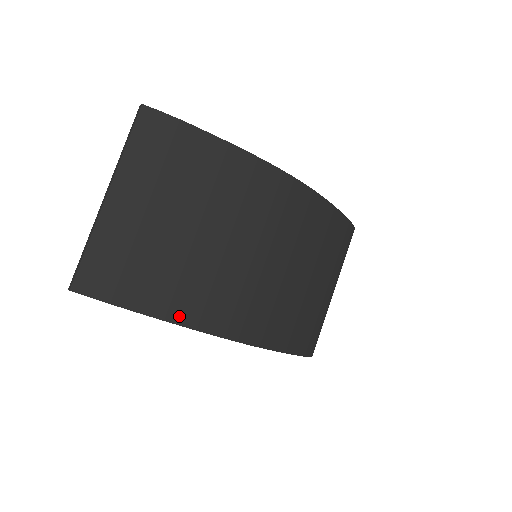
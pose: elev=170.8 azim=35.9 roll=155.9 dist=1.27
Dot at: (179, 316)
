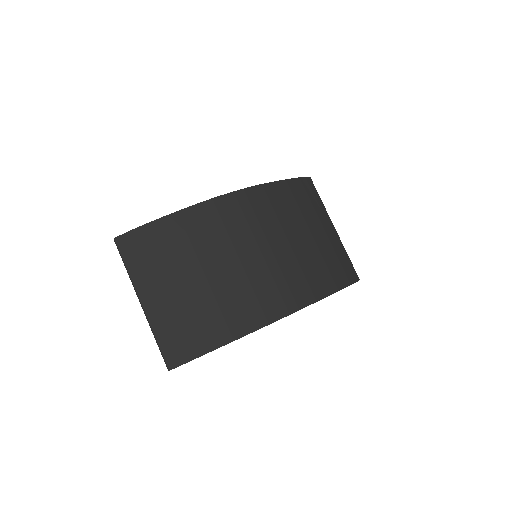
Dot at: (240, 331)
